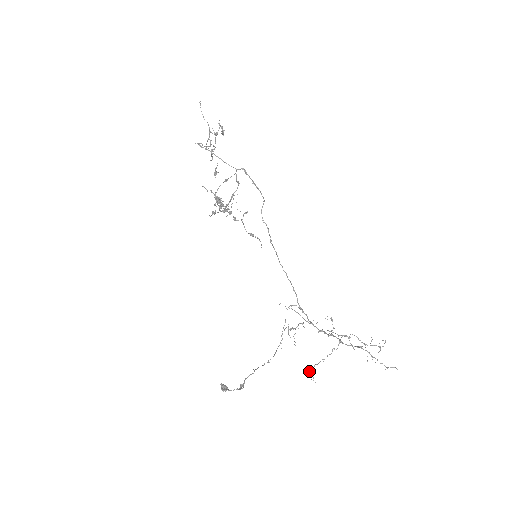
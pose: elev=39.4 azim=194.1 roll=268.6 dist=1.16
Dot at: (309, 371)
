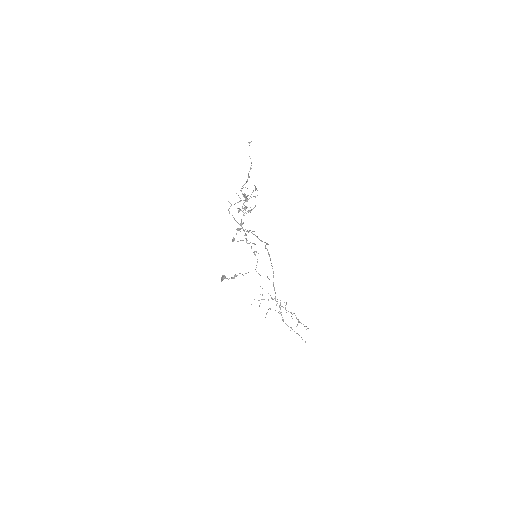
Dot at: occluded
